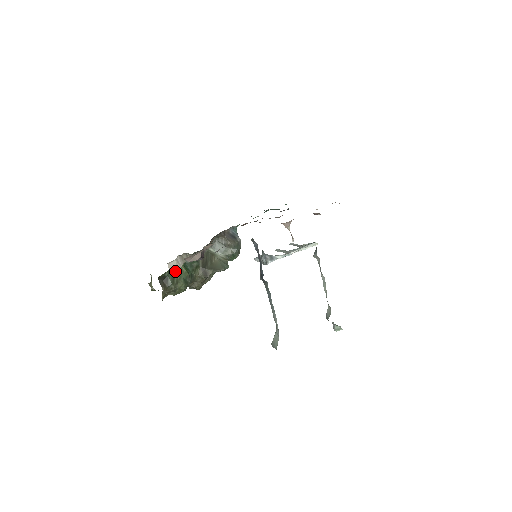
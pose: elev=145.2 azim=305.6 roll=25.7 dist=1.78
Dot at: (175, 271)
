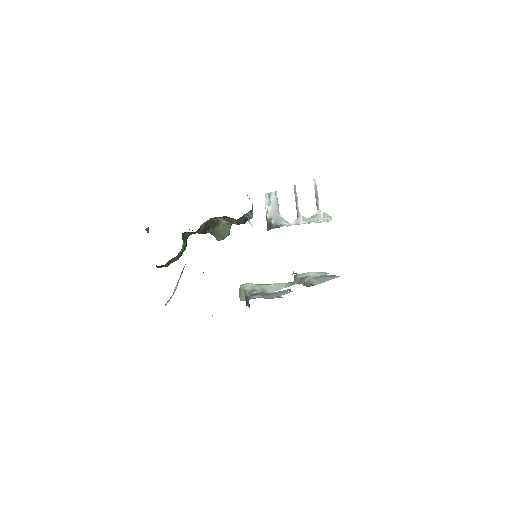
Dot at: occluded
